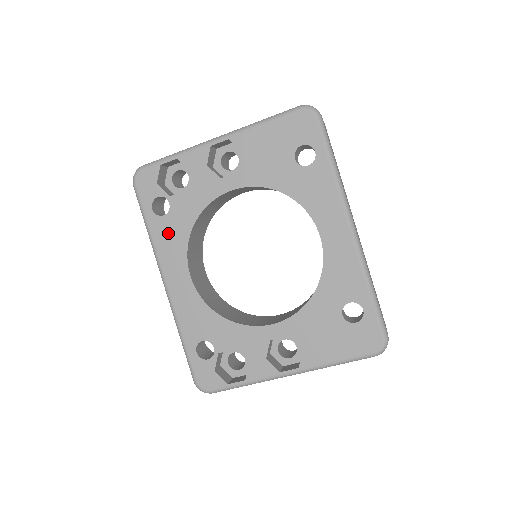
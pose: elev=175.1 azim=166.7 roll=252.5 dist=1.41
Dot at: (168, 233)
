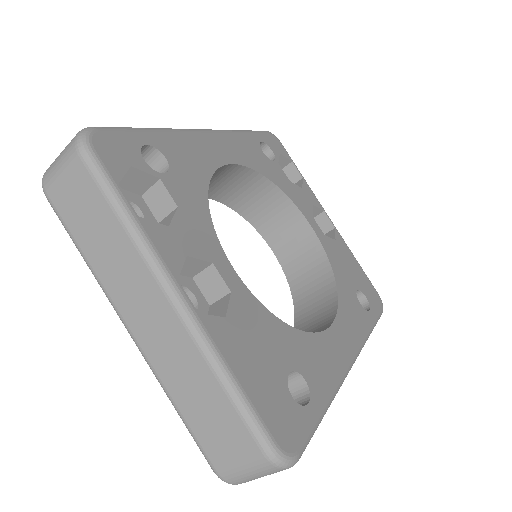
Dot at: (253, 151)
